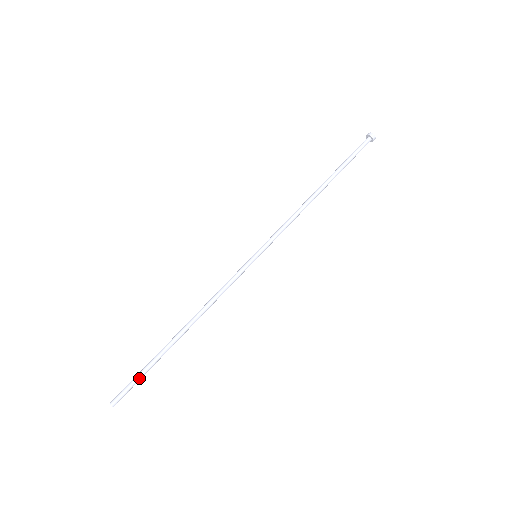
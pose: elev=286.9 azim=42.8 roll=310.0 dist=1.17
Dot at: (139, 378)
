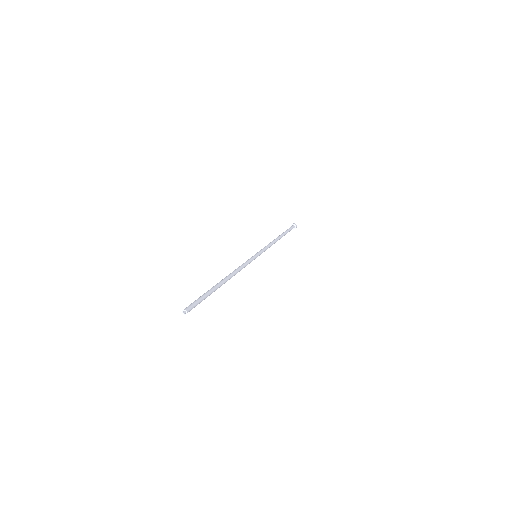
Dot at: (201, 298)
